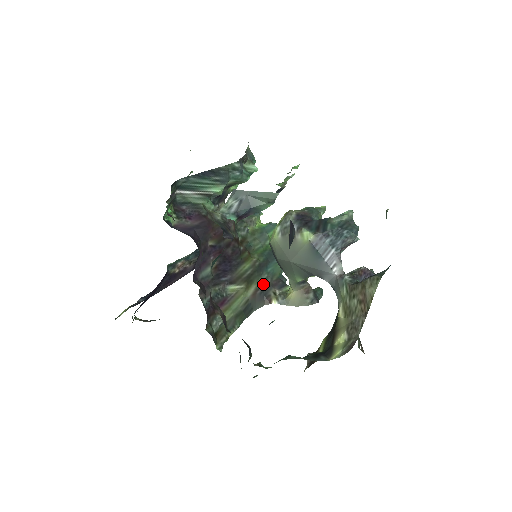
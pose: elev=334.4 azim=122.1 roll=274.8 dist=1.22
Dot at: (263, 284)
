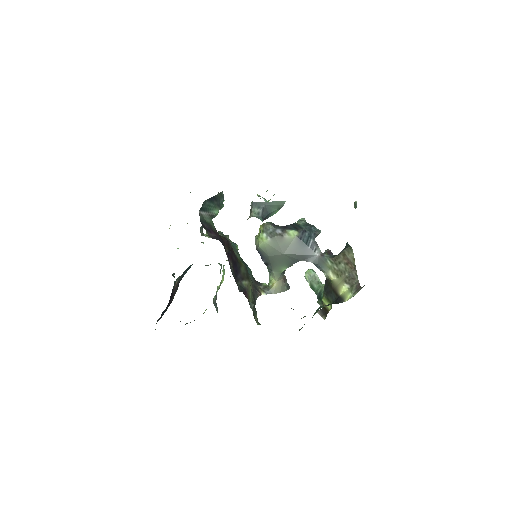
Dot at: (252, 282)
